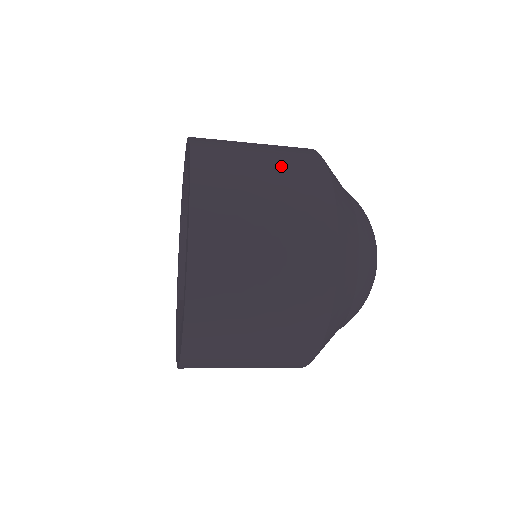
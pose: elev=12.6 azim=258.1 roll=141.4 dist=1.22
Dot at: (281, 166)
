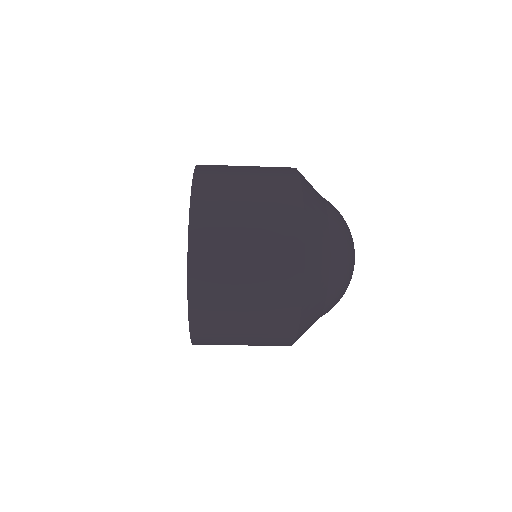
Dot at: (263, 234)
